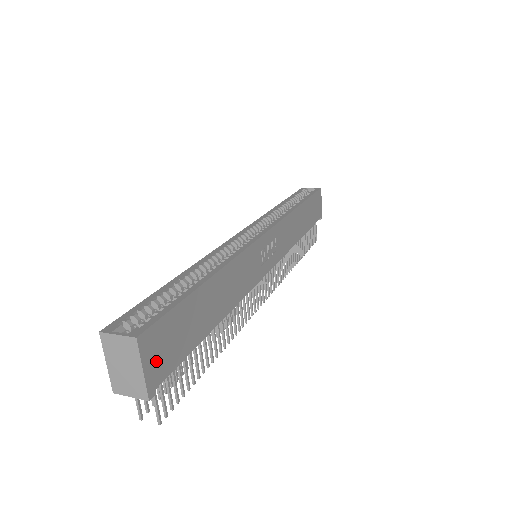
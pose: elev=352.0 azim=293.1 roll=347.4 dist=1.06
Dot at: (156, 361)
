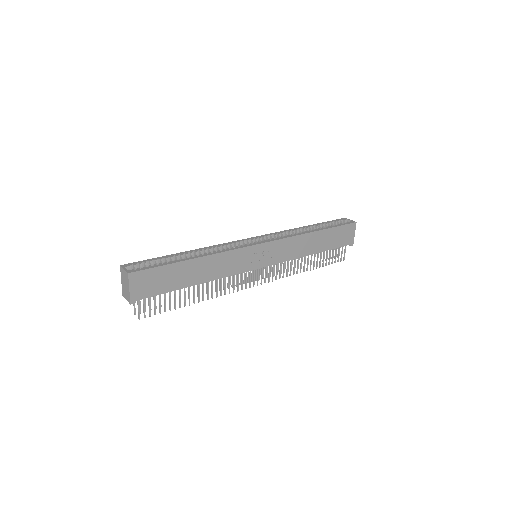
Dot at: (139, 288)
